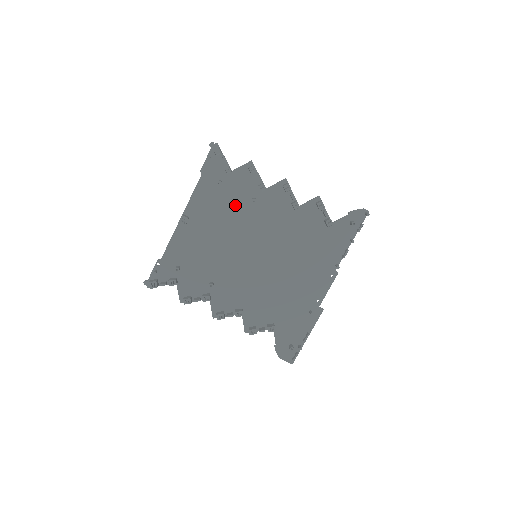
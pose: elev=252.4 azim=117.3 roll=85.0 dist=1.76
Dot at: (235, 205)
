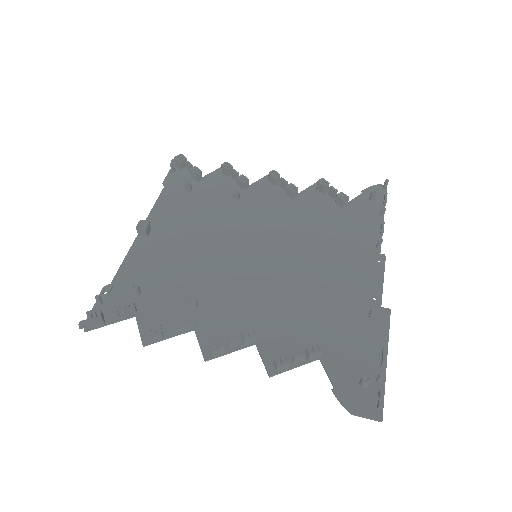
Dot at: (212, 207)
